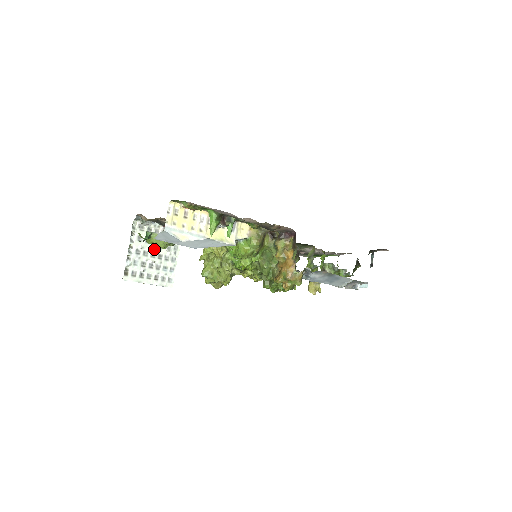
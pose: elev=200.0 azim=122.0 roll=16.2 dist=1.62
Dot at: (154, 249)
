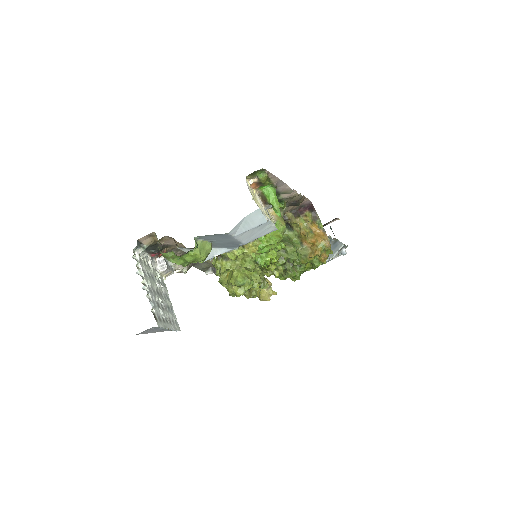
Dot at: (156, 285)
